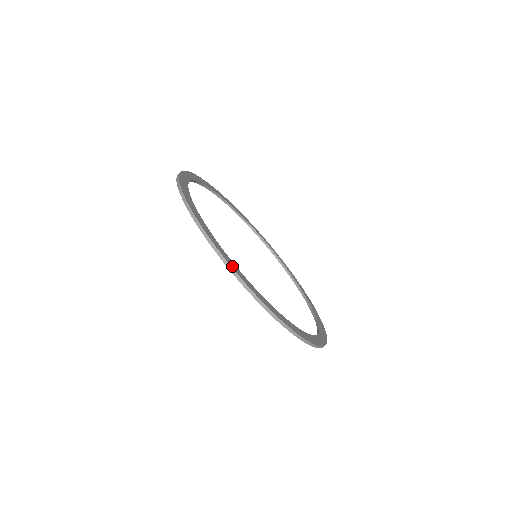
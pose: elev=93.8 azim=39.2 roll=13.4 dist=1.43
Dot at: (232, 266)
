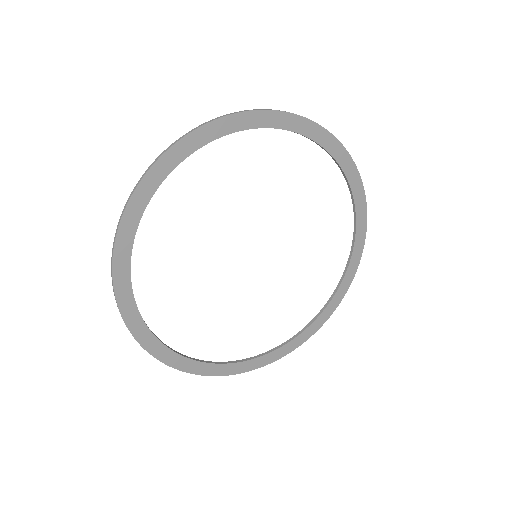
Dot at: (118, 289)
